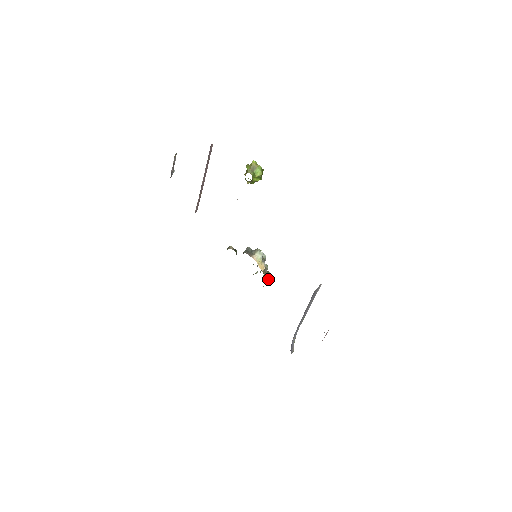
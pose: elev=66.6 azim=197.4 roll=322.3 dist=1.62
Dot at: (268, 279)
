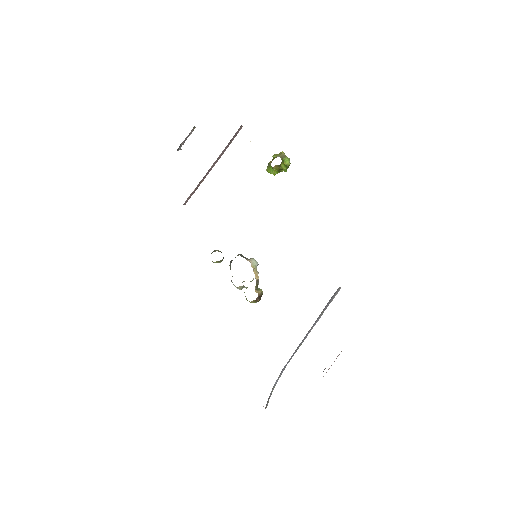
Dot at: (259, 293)
